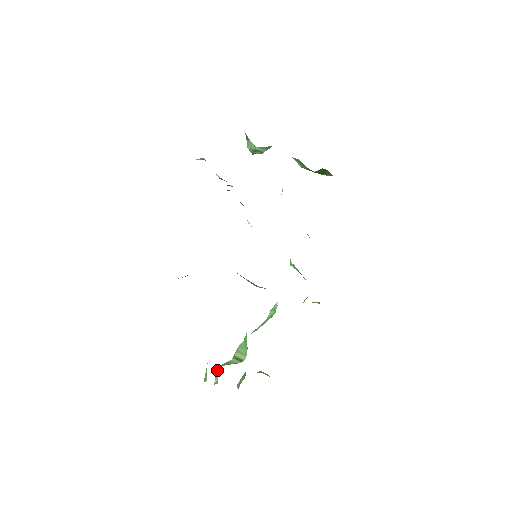
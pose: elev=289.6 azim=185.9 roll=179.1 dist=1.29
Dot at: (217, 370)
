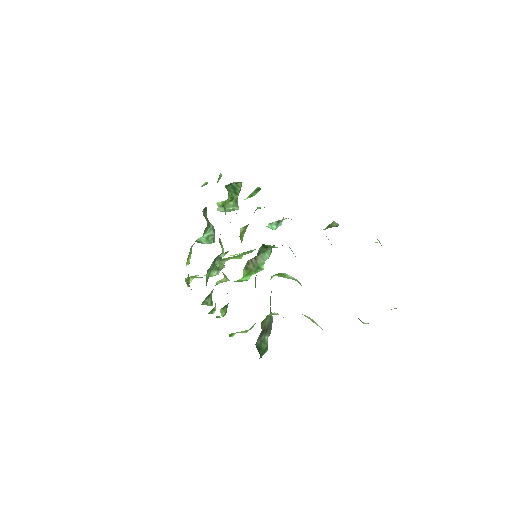
Dot at: occluded
